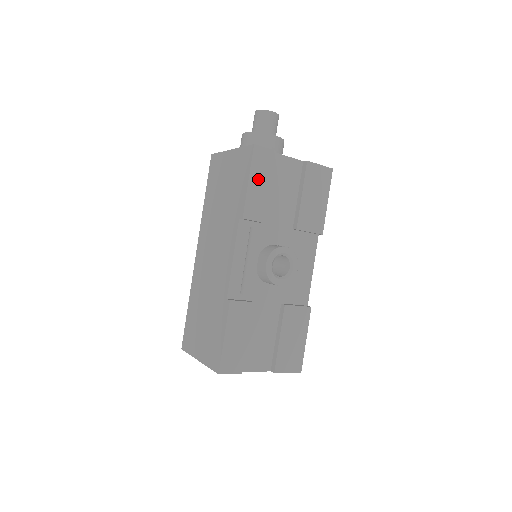
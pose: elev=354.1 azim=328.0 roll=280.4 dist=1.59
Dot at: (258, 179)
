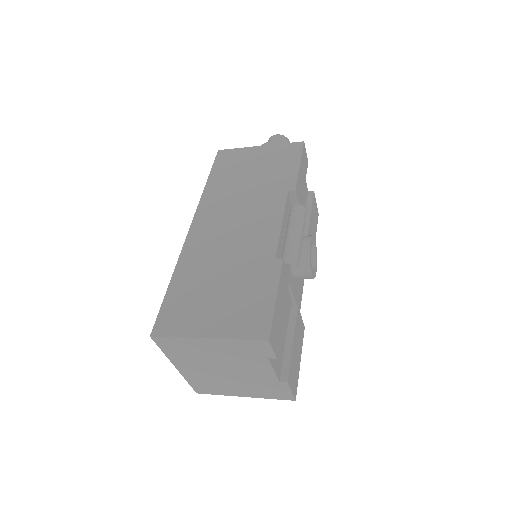
Dot at: (302, 170)
